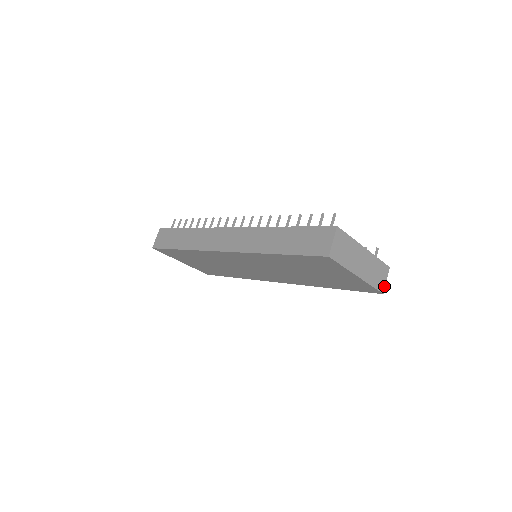
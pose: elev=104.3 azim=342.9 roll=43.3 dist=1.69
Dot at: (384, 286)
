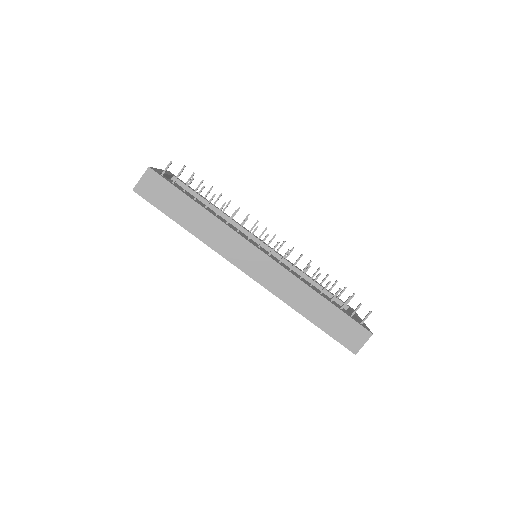
Dot at: occluded
